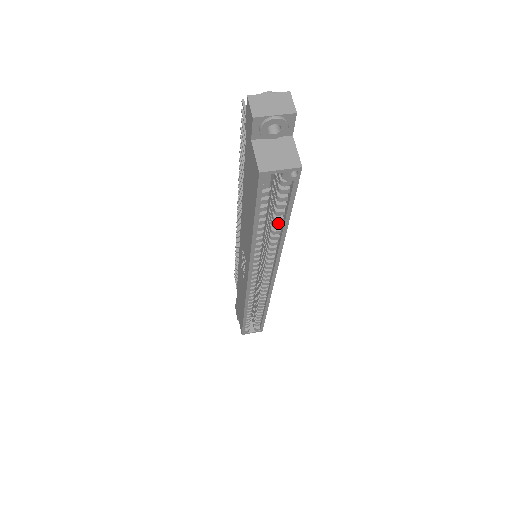
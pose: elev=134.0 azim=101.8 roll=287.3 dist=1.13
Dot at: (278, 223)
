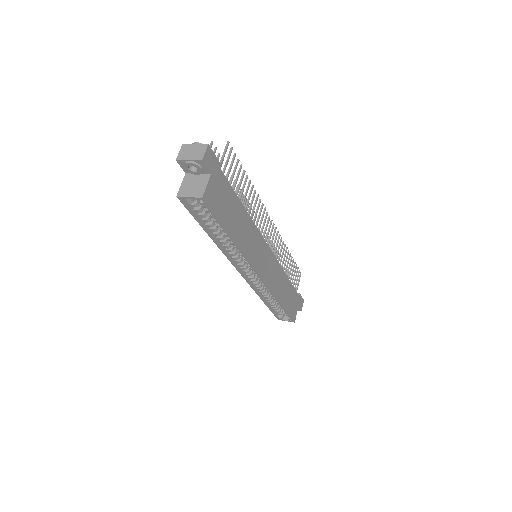
Dot at: occluded
